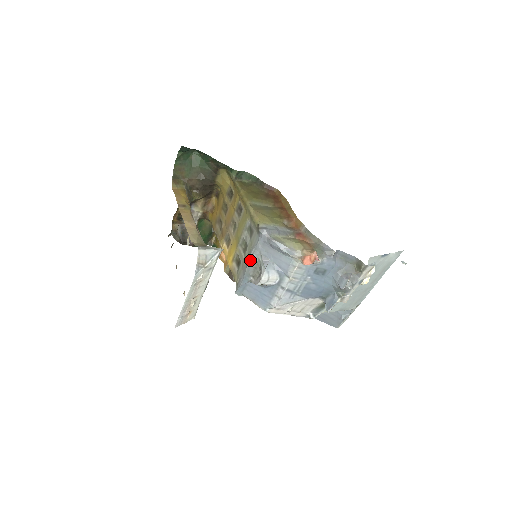
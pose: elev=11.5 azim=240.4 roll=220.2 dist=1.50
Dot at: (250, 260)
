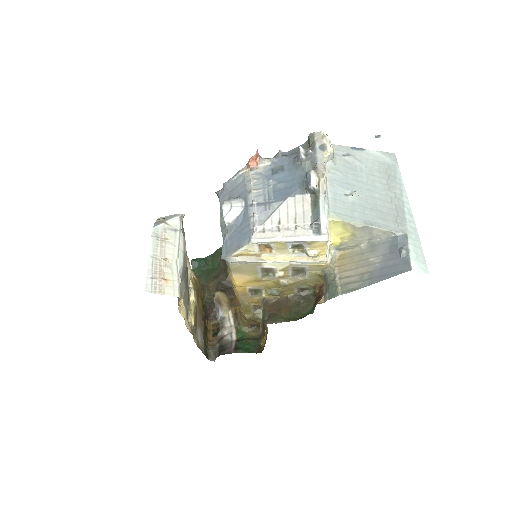
Dot at: (220, 219)
